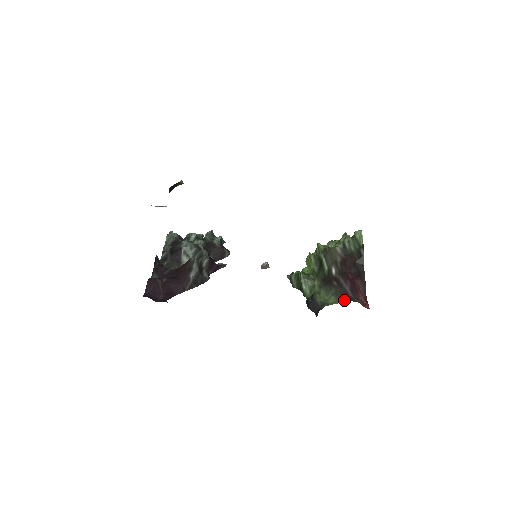
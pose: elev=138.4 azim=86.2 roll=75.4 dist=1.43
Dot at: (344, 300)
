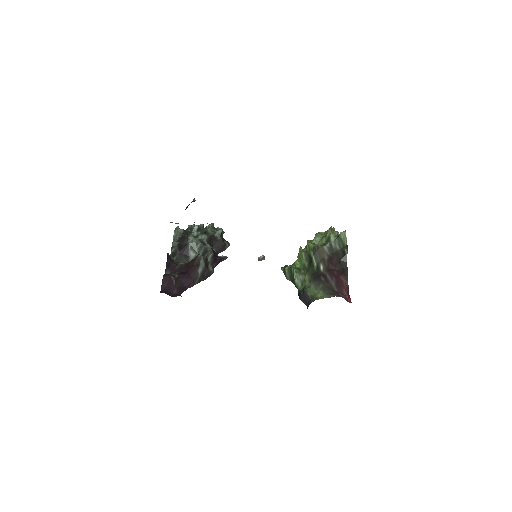
Dot at: (330, 295)
